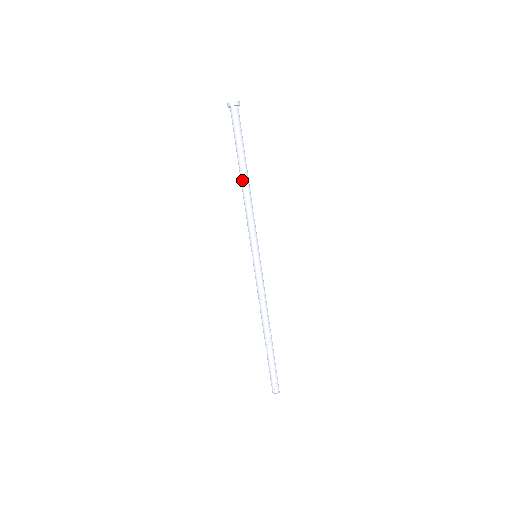
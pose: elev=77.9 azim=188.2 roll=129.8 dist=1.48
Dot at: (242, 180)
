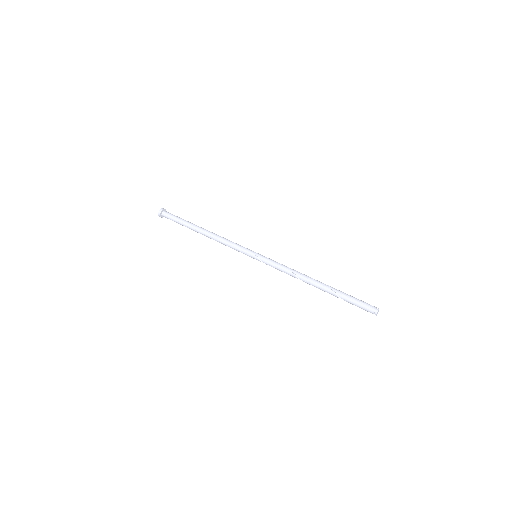
Dot at: (204, 230)
